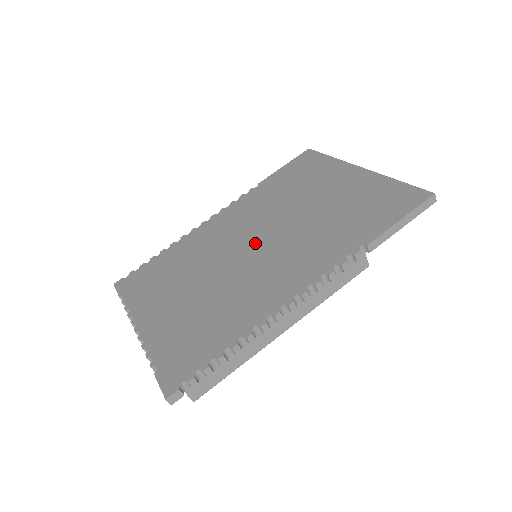
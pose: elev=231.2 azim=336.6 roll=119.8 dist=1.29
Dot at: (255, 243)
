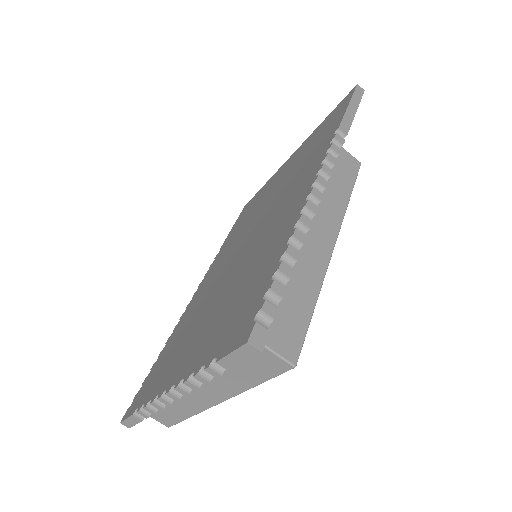
Dot at: (245, 242)
